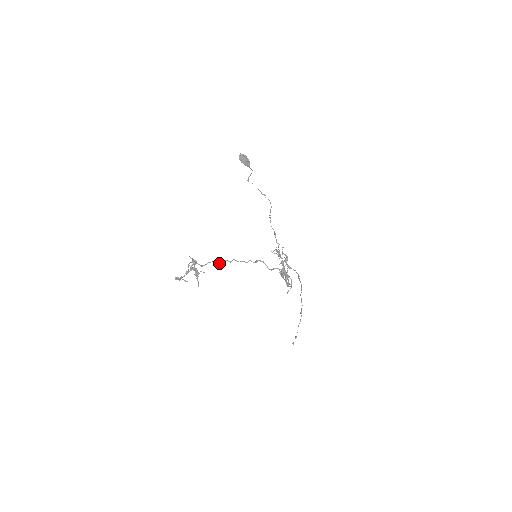
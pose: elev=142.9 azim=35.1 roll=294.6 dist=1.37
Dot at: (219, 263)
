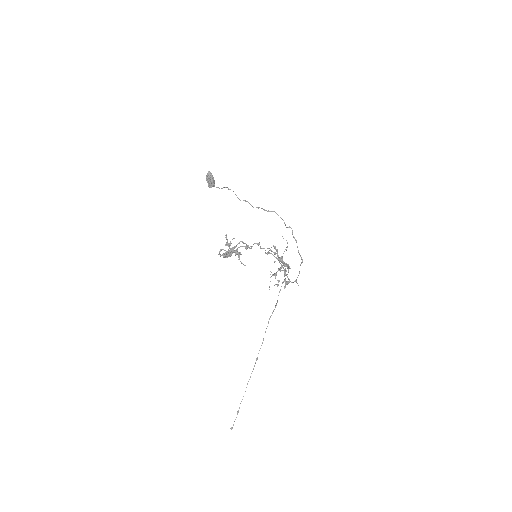
Dot at: (248, 247)
